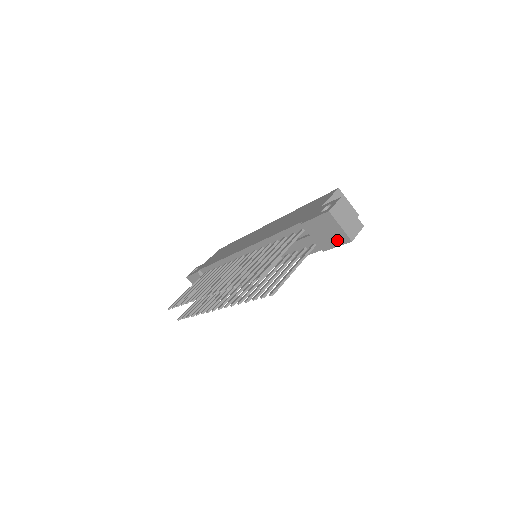
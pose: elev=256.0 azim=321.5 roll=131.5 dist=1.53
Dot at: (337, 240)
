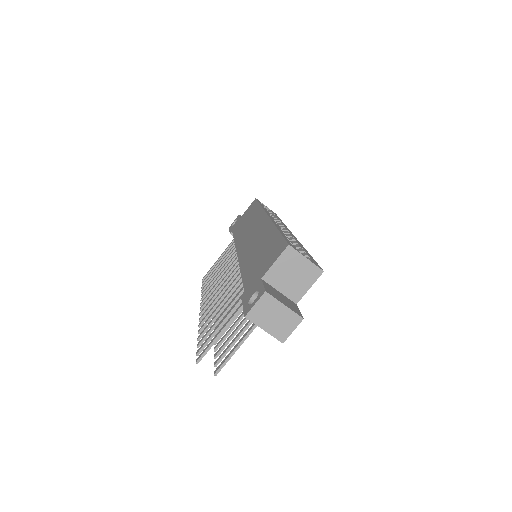
Dot at: occluded
